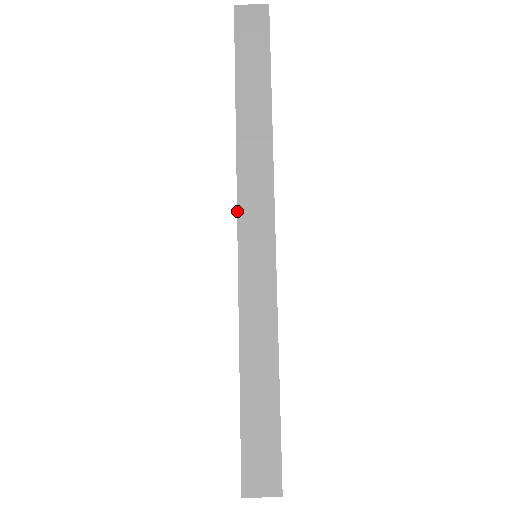
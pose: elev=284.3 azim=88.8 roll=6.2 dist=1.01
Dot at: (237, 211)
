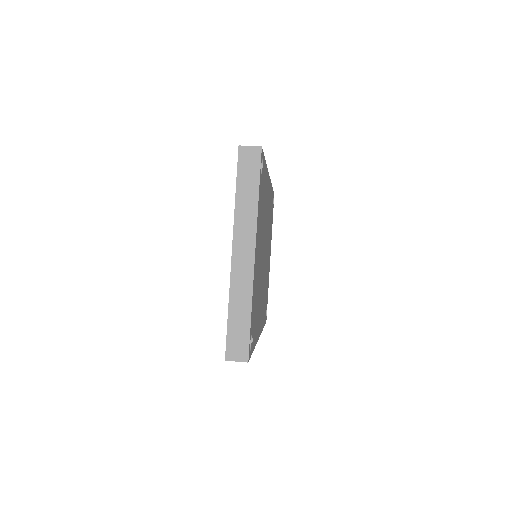
Dot at: occluded
